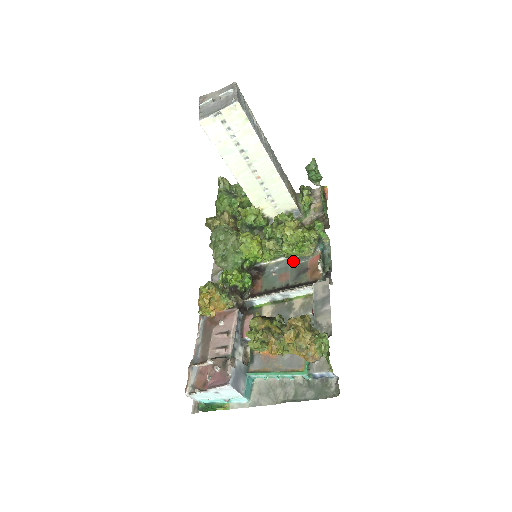
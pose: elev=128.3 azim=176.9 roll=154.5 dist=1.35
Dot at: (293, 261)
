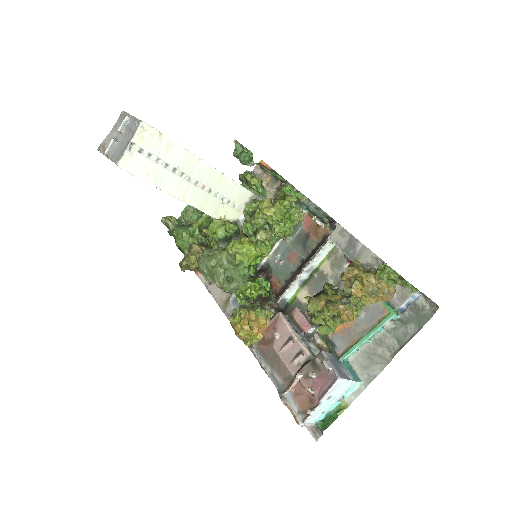
Dot at: (289, 238)
